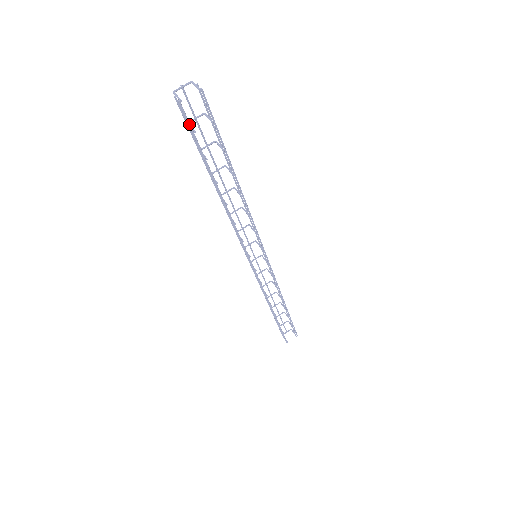
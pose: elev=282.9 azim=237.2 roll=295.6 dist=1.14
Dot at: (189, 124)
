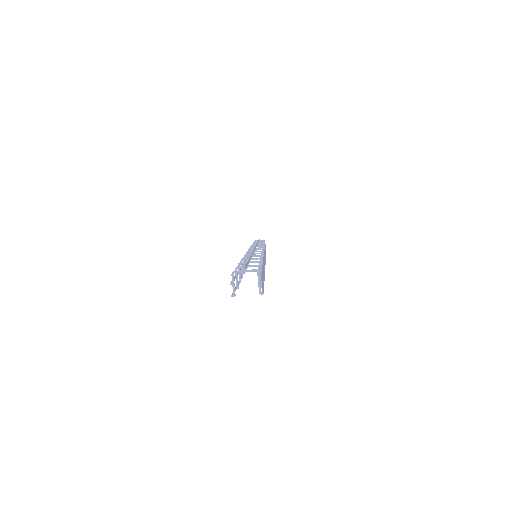
Dot at: occluded
